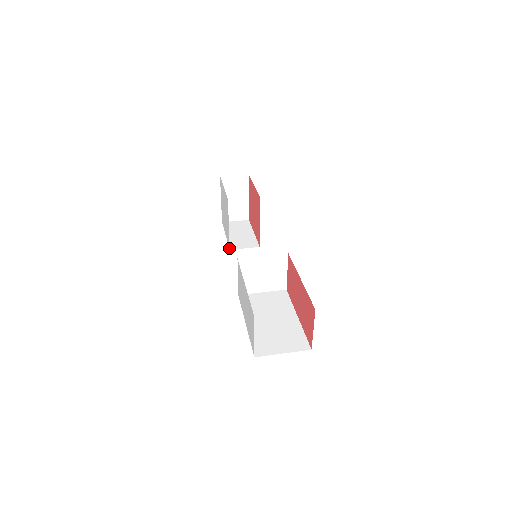
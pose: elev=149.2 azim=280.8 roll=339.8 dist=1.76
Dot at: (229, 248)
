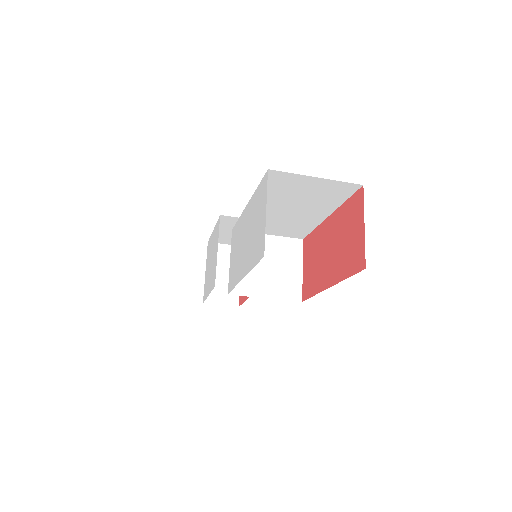
Dot at: (214, 285)
